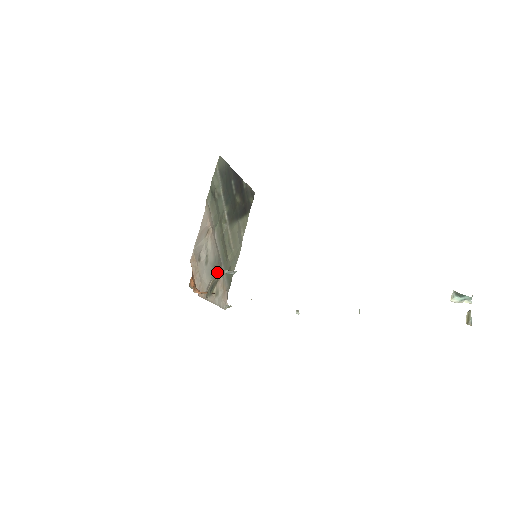
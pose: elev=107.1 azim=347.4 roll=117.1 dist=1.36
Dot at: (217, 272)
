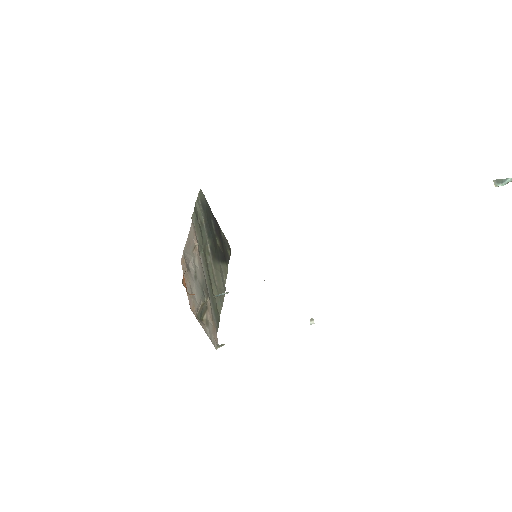
Dot at: (206, 298)
